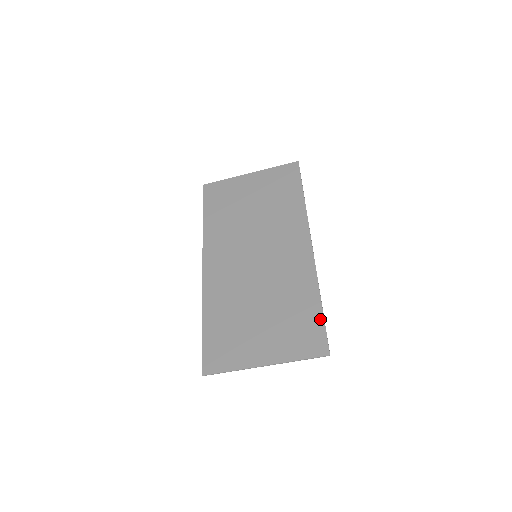
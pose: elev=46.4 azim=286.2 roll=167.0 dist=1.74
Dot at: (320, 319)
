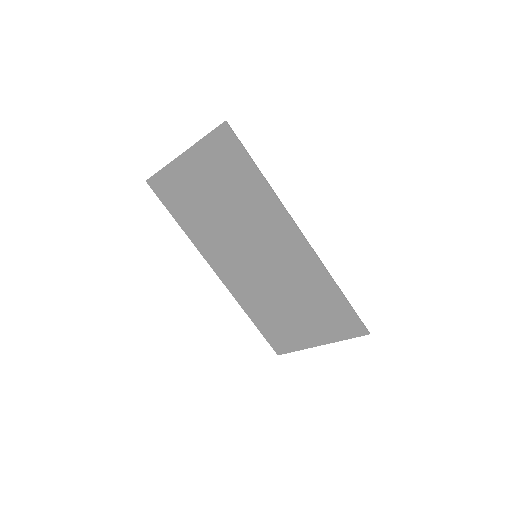
Dot at: (348, 308)
